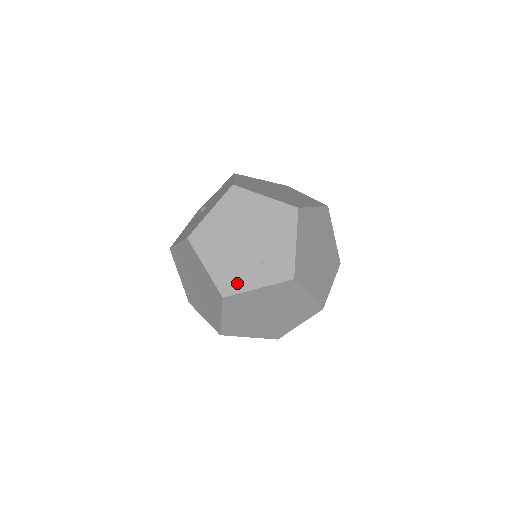
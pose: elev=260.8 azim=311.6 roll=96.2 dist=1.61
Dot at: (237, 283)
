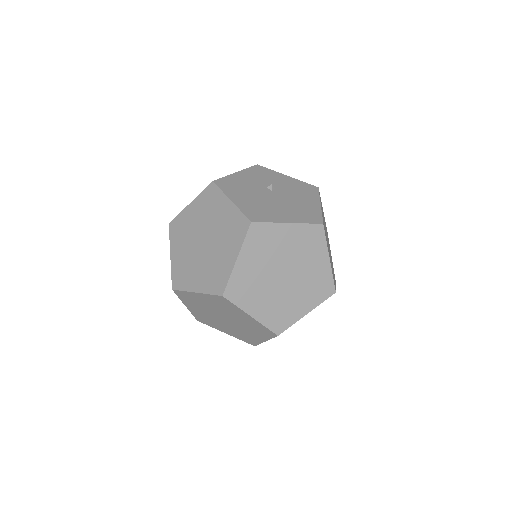
Dot at: (243, 297)
